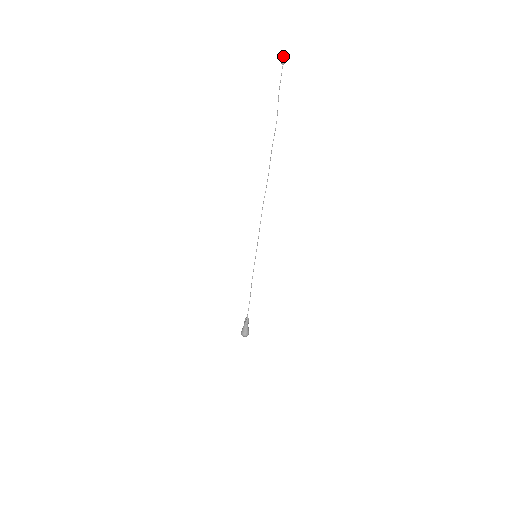
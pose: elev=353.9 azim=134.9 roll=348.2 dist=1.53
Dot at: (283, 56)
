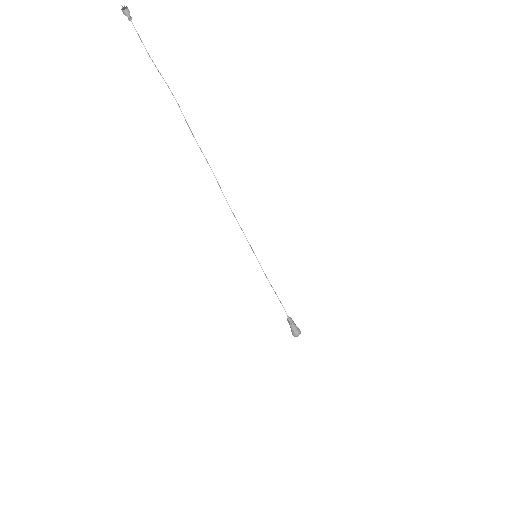
Dot at: (123, 8)
